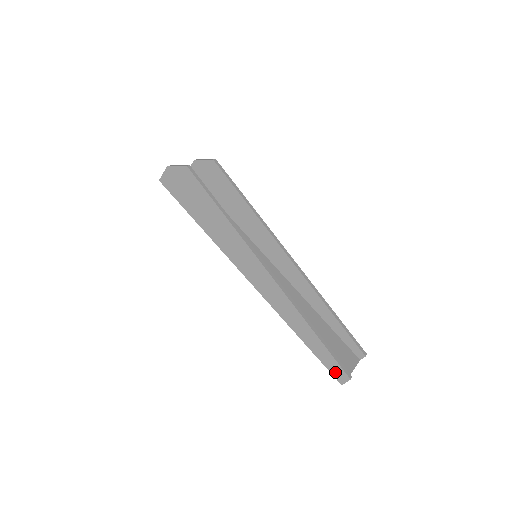
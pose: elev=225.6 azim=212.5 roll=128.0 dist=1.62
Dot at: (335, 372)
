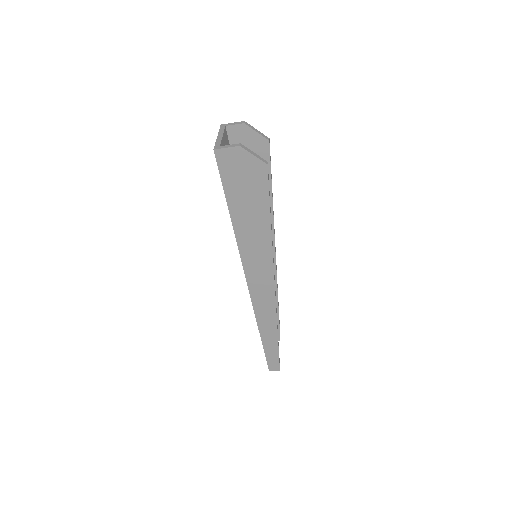
Dot at: (271, 364)
